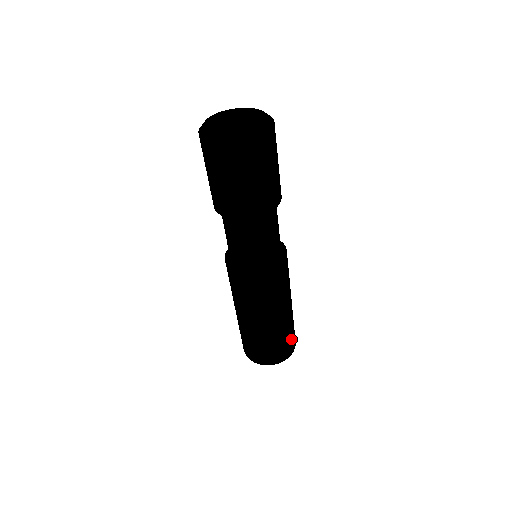
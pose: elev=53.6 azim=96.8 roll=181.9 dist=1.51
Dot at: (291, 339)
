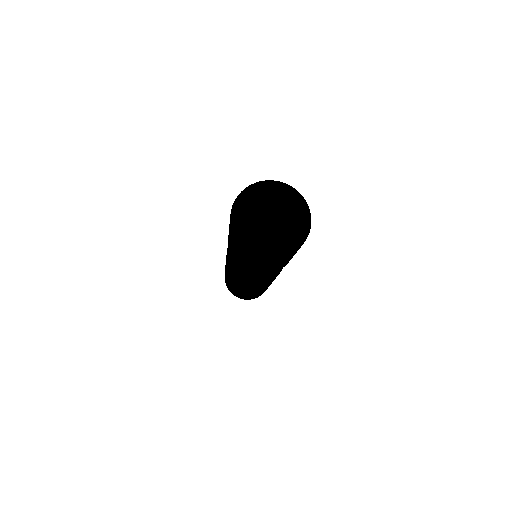
Dot at: occluded
